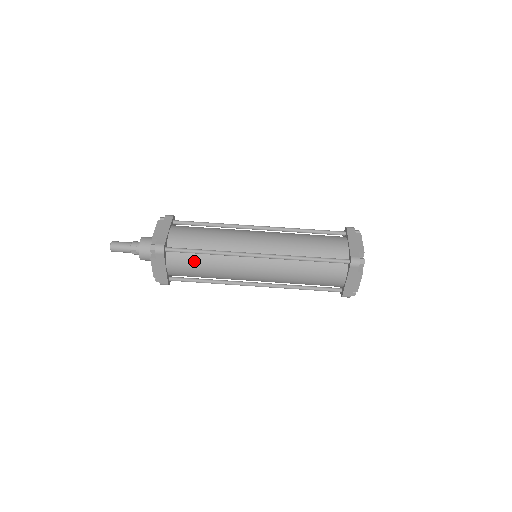
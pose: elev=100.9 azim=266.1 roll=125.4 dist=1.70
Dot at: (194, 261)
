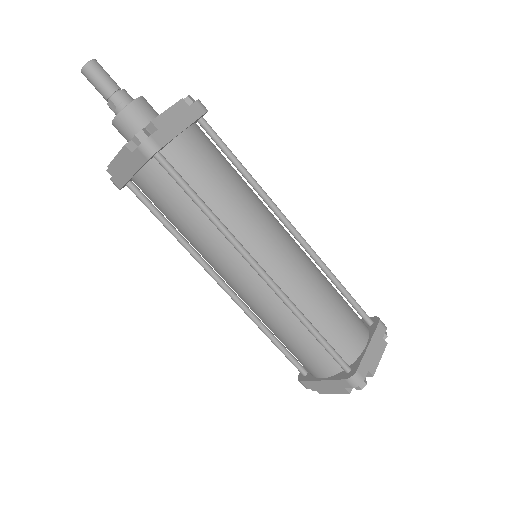
Dot at: (179, 202)
